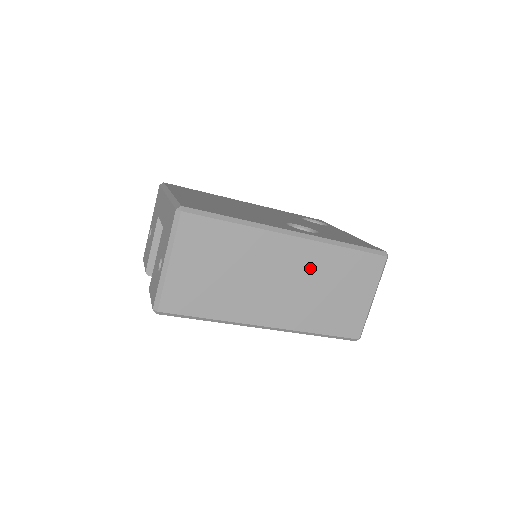
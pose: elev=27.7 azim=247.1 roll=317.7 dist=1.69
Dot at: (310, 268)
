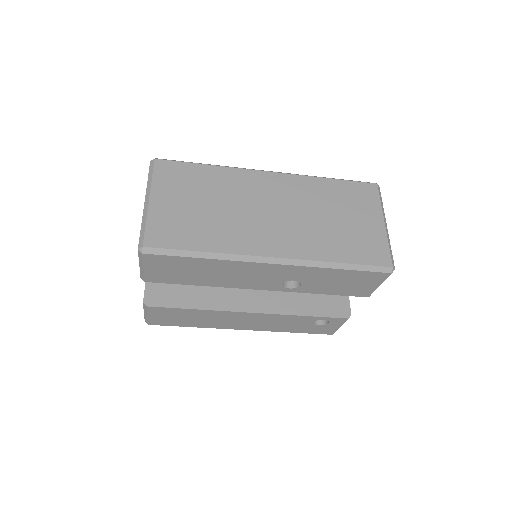
Dot at: (299, 198)
